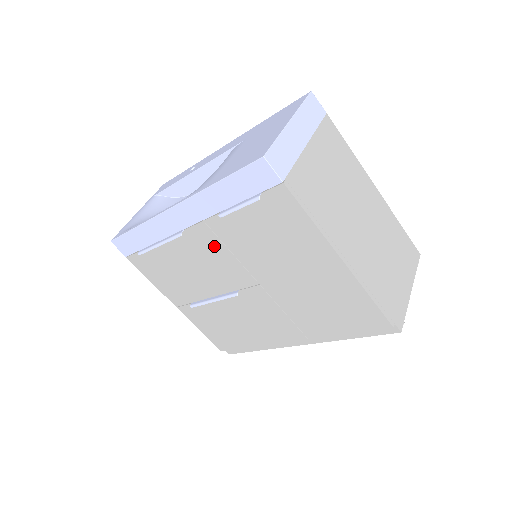
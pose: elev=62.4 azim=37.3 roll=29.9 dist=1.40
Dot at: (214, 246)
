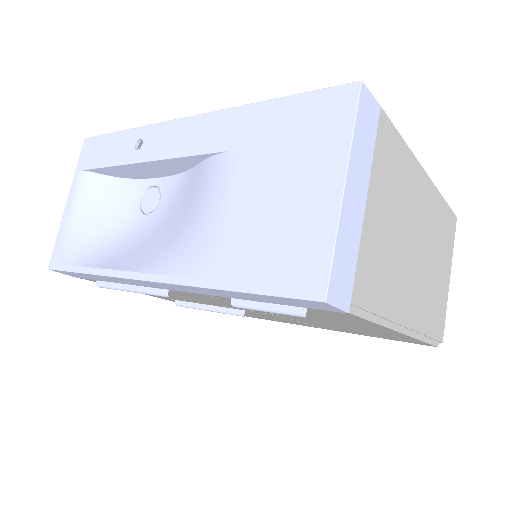
Dot at: (216, 300)
